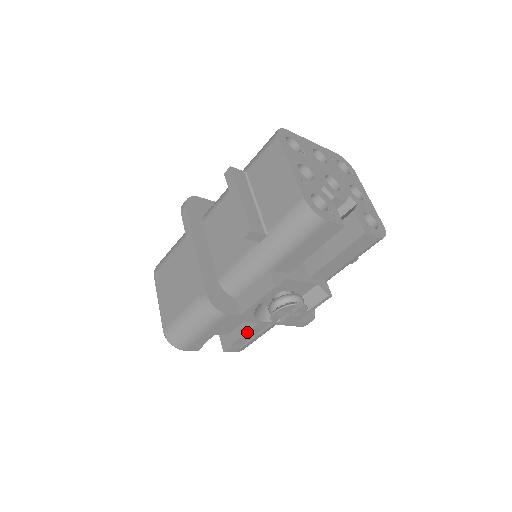
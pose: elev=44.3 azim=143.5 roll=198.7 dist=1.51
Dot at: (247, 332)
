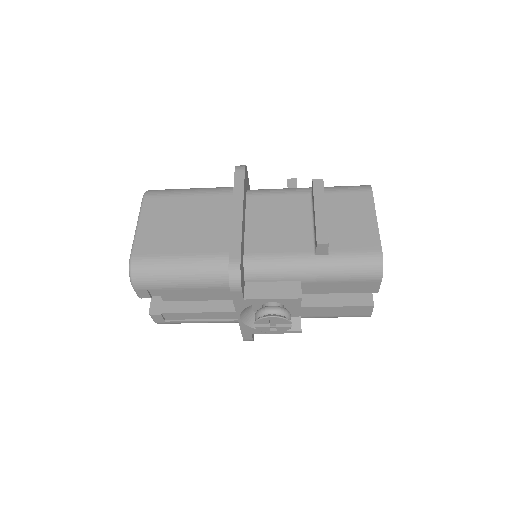
Dot at: (194, 312)
